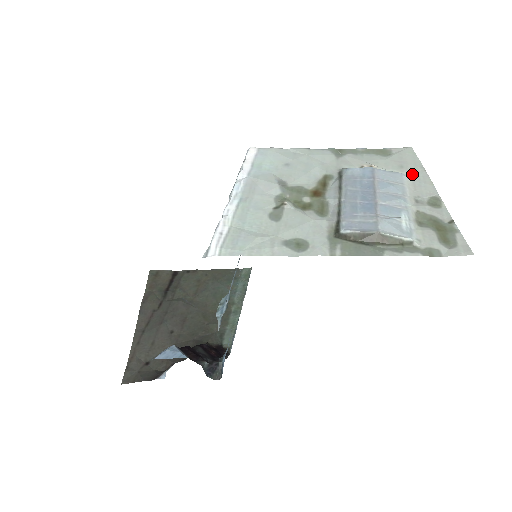
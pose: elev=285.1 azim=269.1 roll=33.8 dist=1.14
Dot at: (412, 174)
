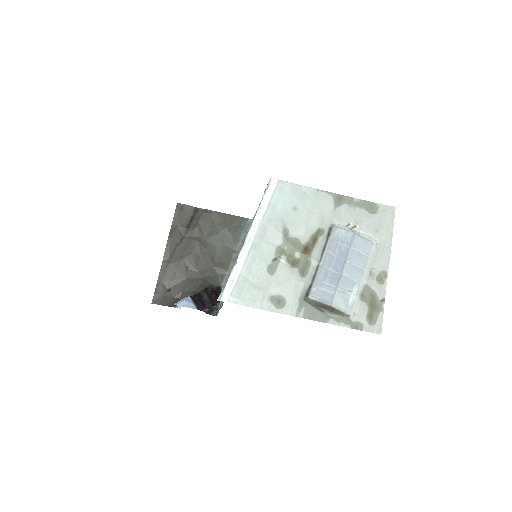
Dot at: (381, 242)
